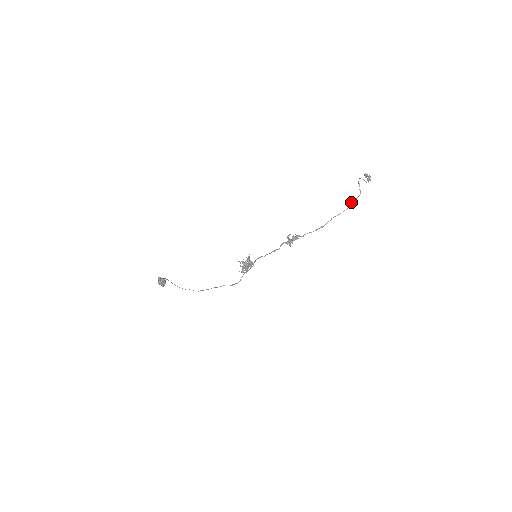
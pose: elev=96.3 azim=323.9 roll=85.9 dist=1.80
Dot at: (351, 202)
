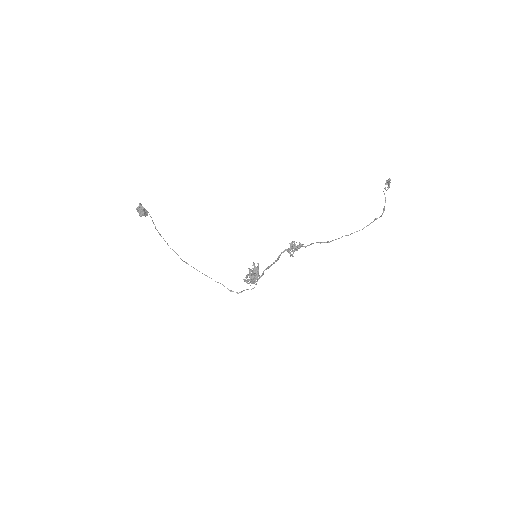
Dot at: occluded
